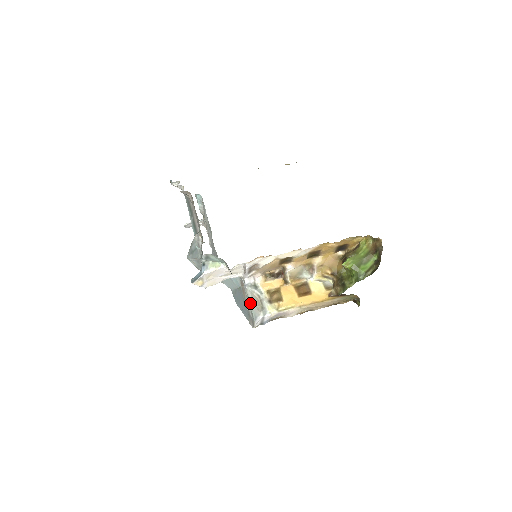
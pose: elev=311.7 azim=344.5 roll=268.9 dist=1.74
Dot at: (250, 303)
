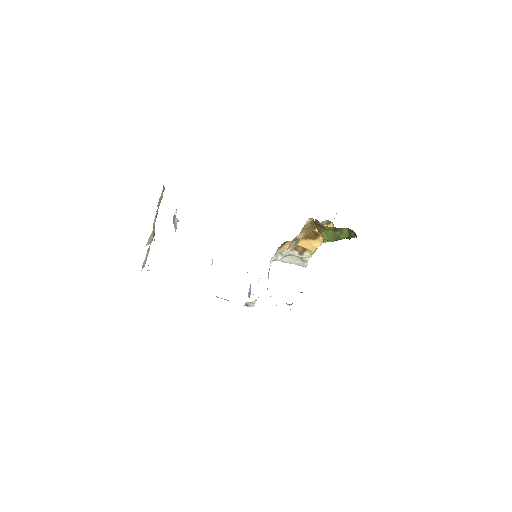
Dot at: occluded
